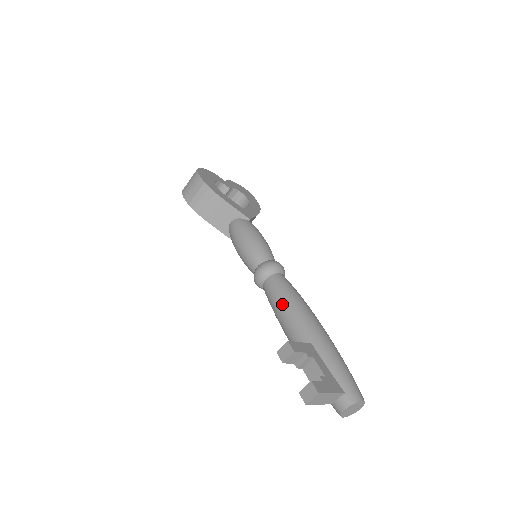
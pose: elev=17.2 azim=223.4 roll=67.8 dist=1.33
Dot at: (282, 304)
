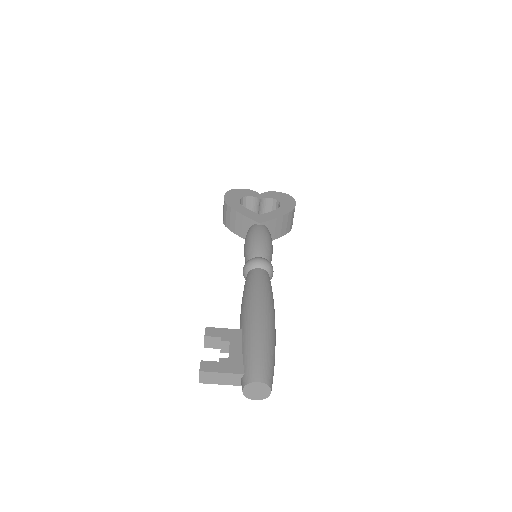
Dot at: occluded
